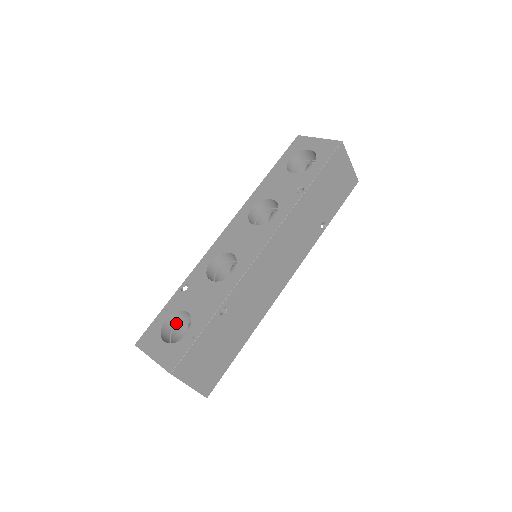
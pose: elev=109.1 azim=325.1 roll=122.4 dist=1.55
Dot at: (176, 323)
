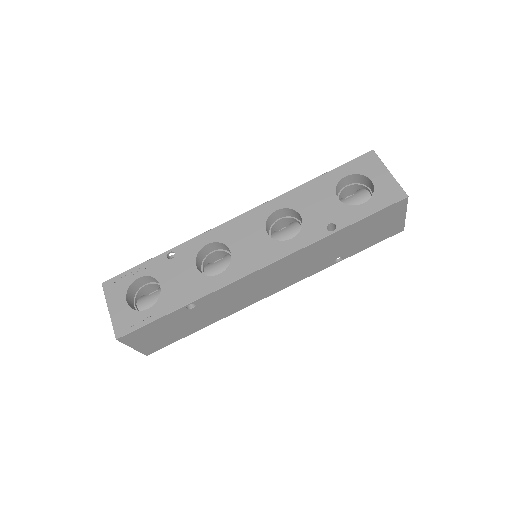
Dot at: (148, 282)
